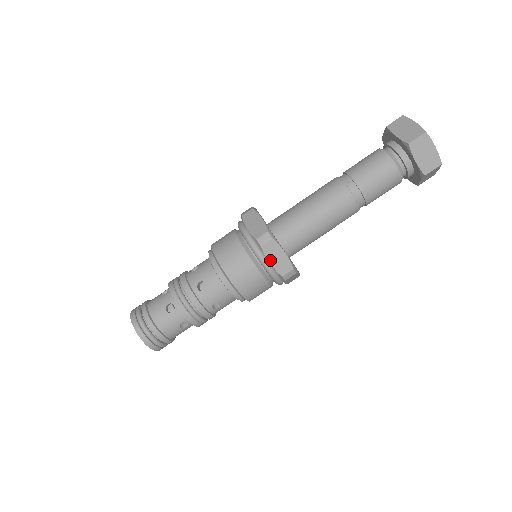
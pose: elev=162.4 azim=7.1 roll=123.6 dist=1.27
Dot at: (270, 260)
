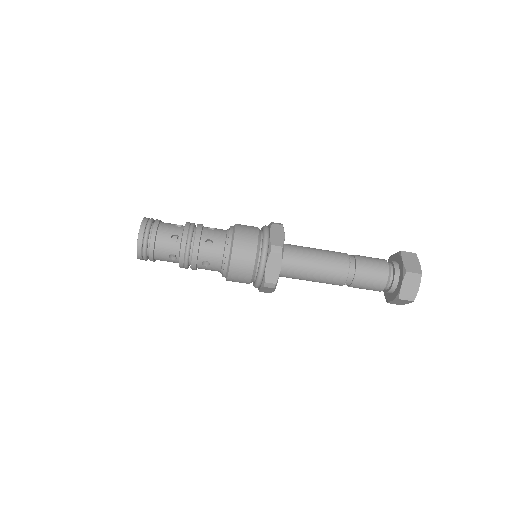
Dot at: (268, 265)
